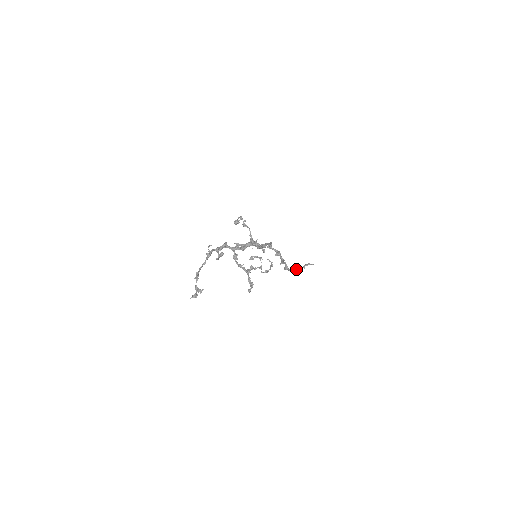
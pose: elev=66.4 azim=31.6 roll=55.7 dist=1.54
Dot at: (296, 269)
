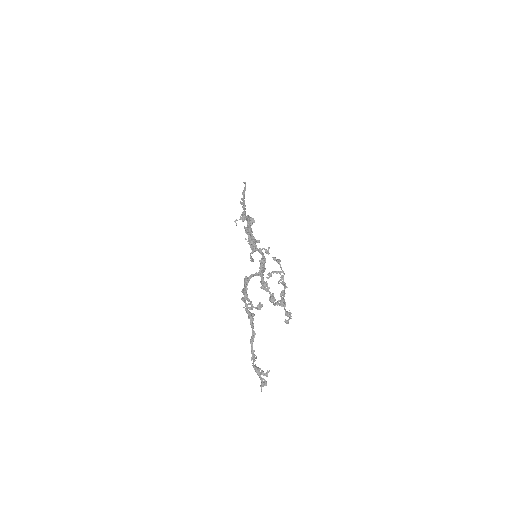
Dot at: (245, 208)
